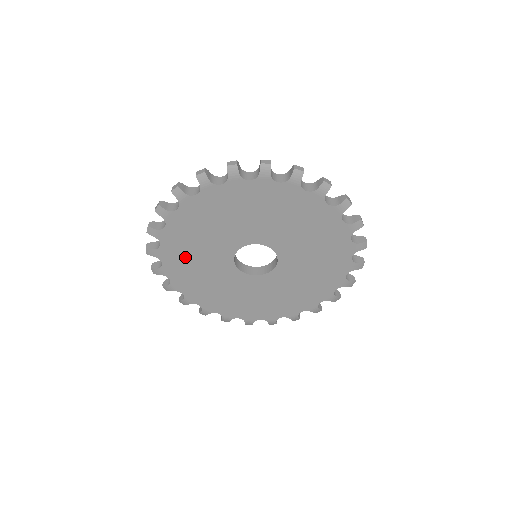
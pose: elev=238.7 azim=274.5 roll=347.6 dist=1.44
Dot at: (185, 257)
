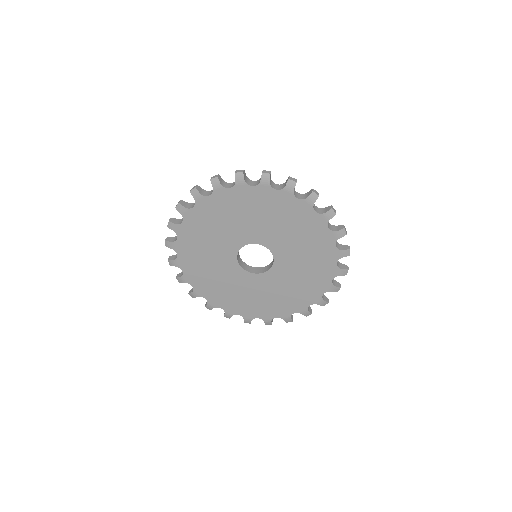
Dot at: (197, 251)
